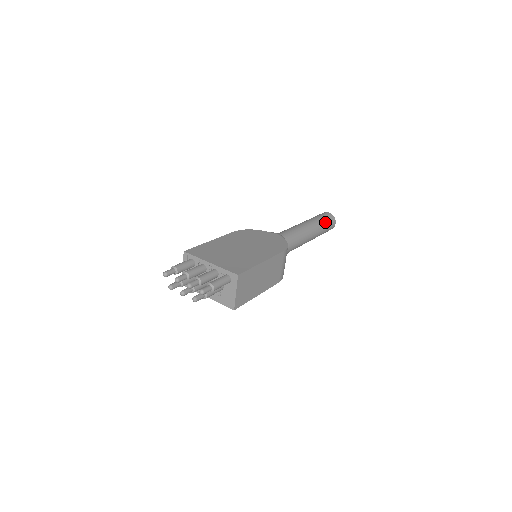
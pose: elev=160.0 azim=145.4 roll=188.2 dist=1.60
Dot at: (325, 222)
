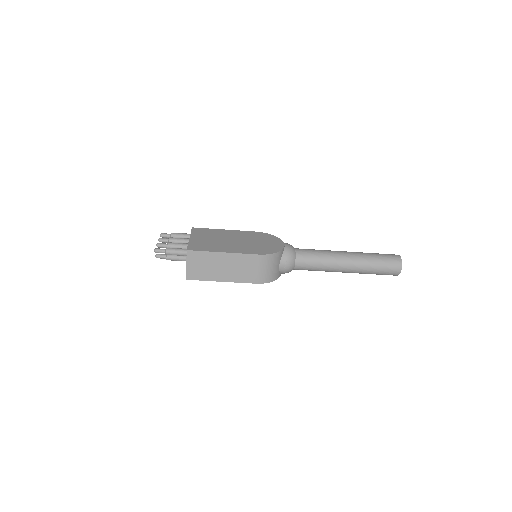
Dot at: (378, 261)
